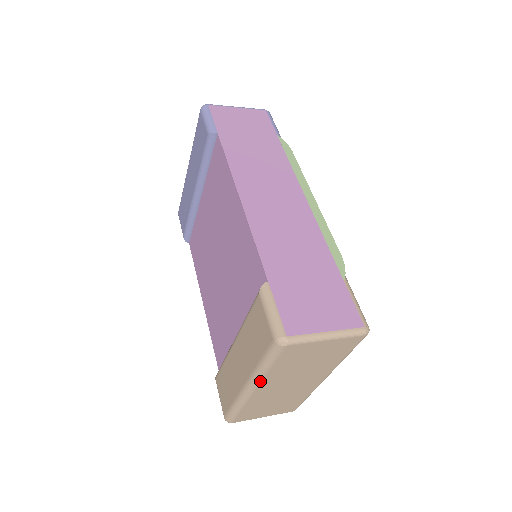
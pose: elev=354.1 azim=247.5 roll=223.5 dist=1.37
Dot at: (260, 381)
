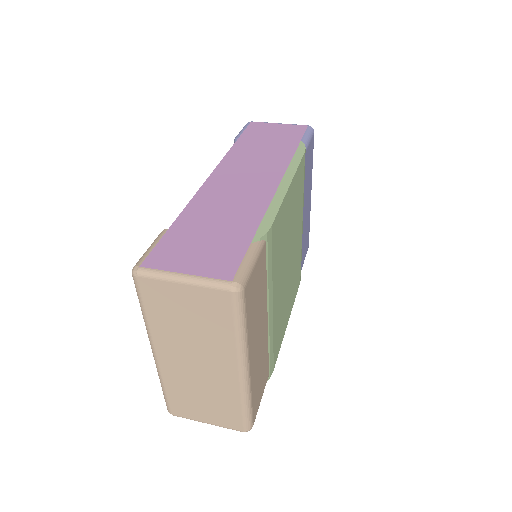
Dot at: (152, 338)
